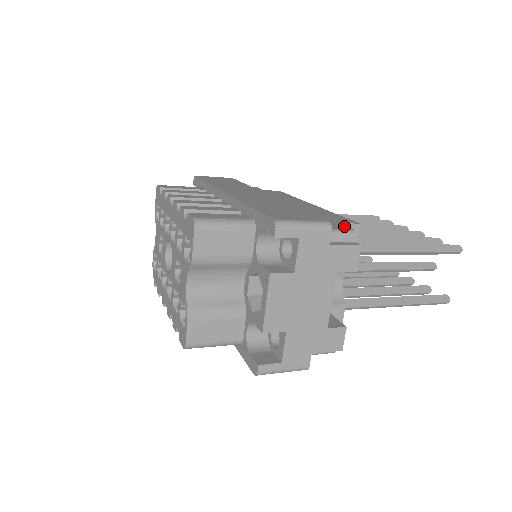
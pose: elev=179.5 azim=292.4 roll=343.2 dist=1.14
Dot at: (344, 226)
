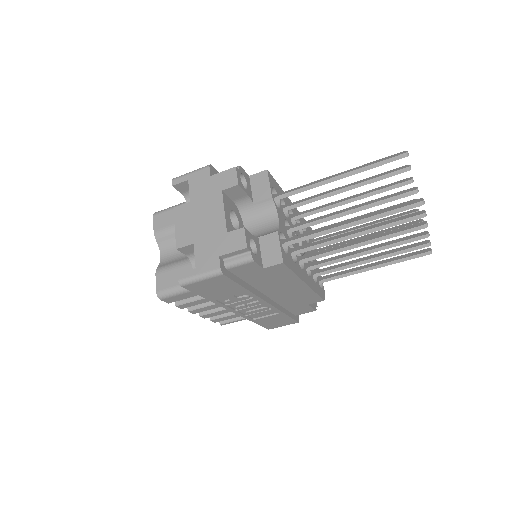
Dot at: occluded
